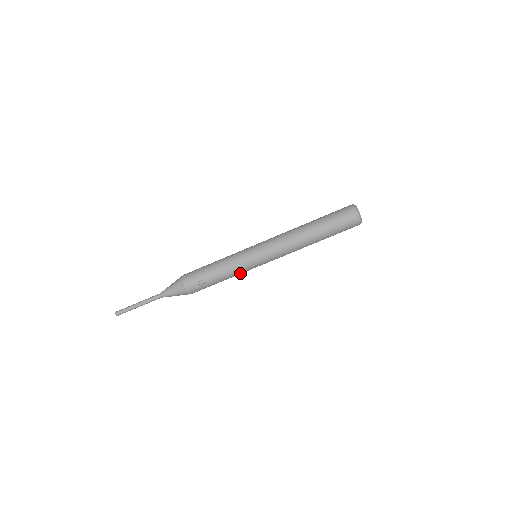
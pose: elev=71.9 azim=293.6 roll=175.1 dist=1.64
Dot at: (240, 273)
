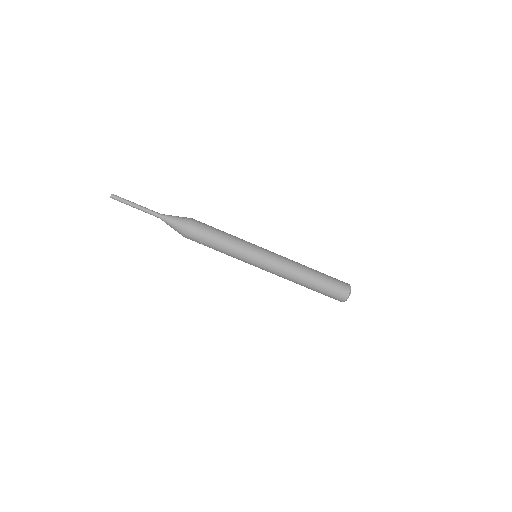
Dot at: occluded
